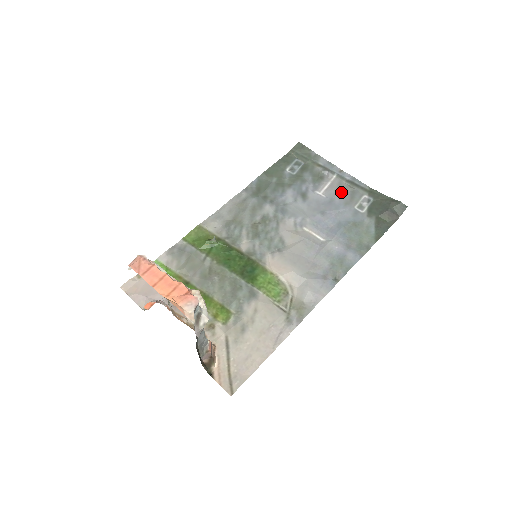
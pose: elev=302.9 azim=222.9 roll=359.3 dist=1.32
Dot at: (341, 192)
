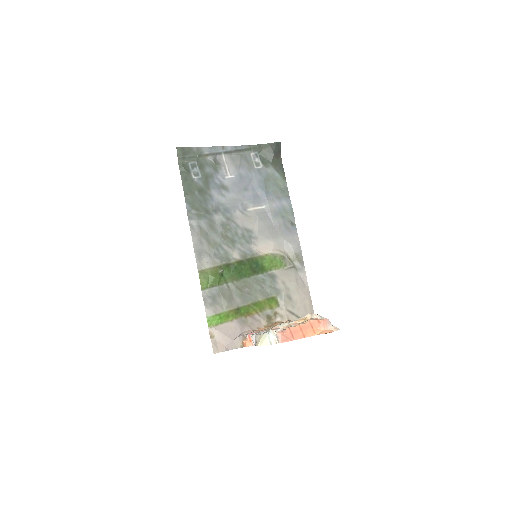
Dot at: (239, 164)
